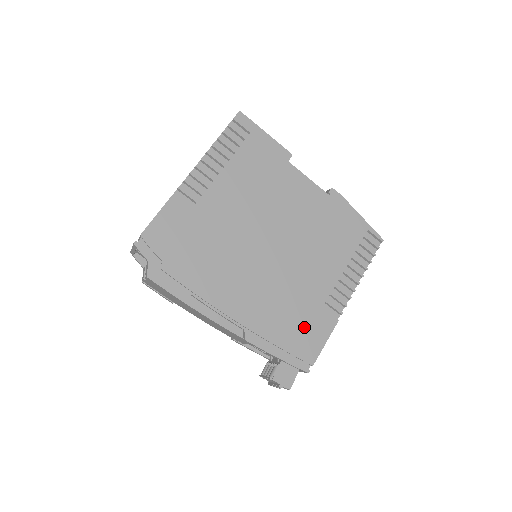
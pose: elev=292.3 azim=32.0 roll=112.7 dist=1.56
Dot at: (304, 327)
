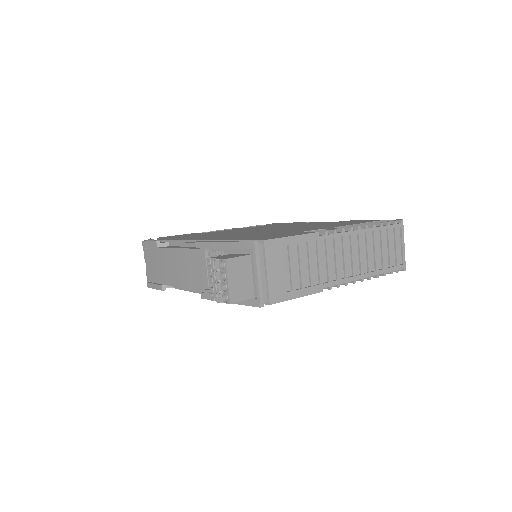
Dot at: occluded
